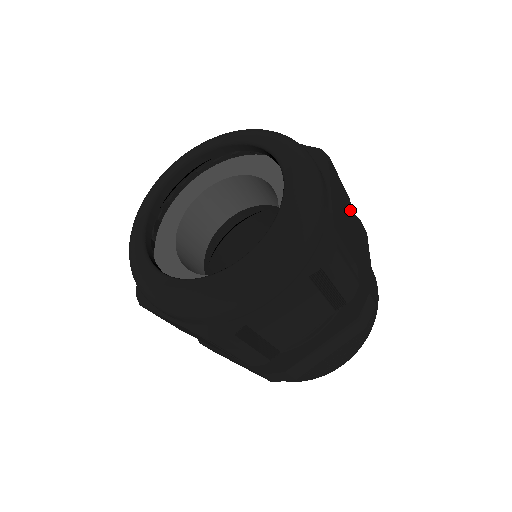
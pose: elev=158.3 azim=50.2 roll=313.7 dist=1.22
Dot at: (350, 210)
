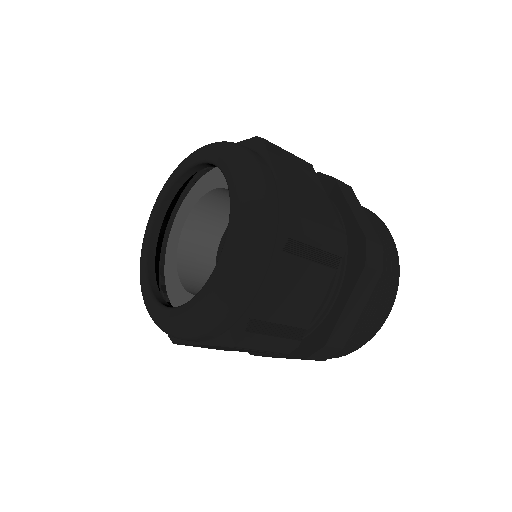
Dot at: (335, 267)
